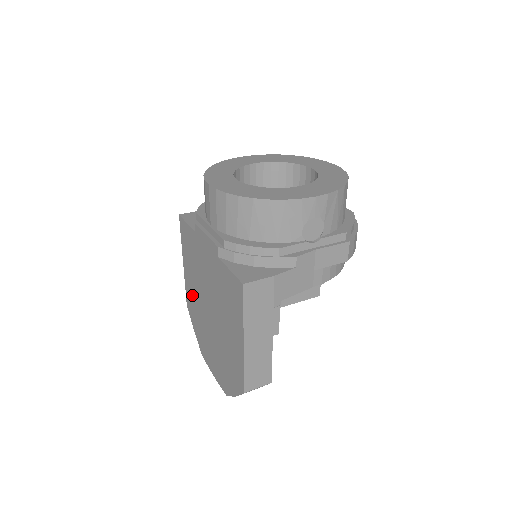
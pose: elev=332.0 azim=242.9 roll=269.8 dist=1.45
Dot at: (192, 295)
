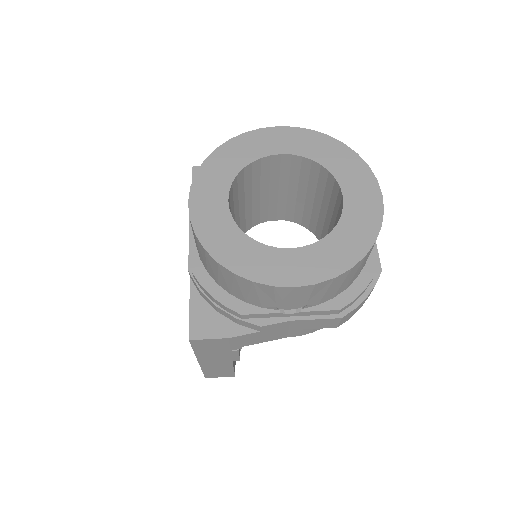
Dot at: occluded
